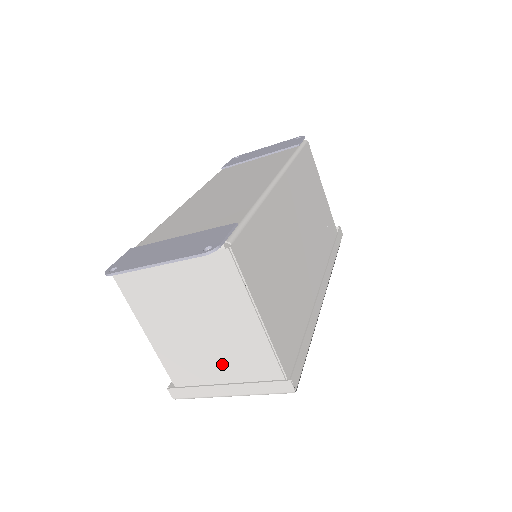
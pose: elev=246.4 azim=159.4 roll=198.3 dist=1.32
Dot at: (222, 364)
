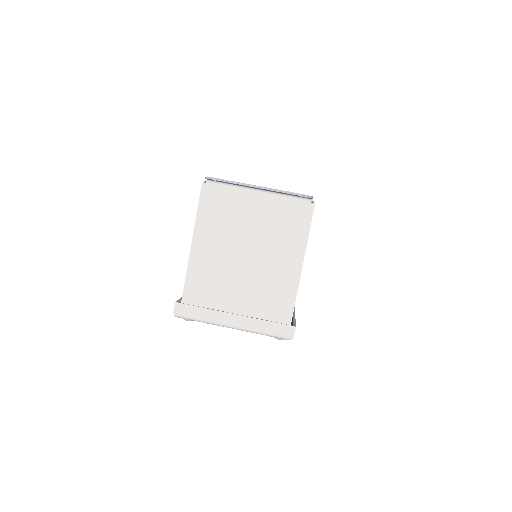
Dot at: (244, 295)
